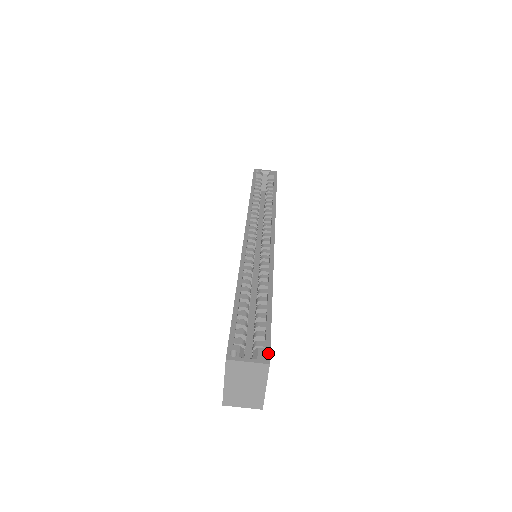
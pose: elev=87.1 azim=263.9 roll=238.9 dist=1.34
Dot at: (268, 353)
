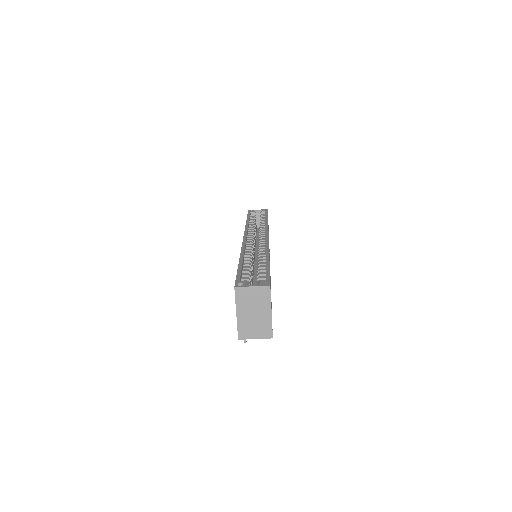
Dot at: (268, 281)
